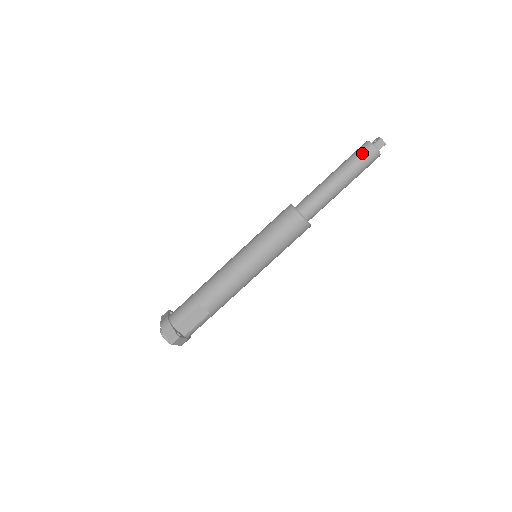
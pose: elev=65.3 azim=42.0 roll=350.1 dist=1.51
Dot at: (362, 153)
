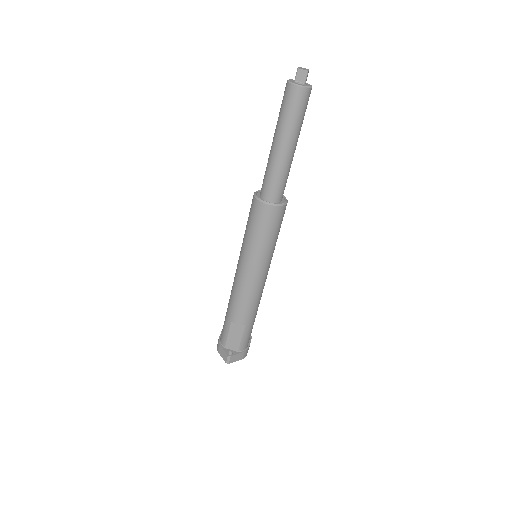
Dot at: (286, 100)
